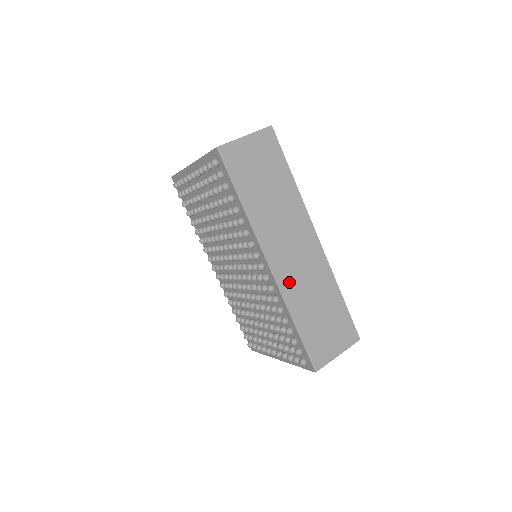
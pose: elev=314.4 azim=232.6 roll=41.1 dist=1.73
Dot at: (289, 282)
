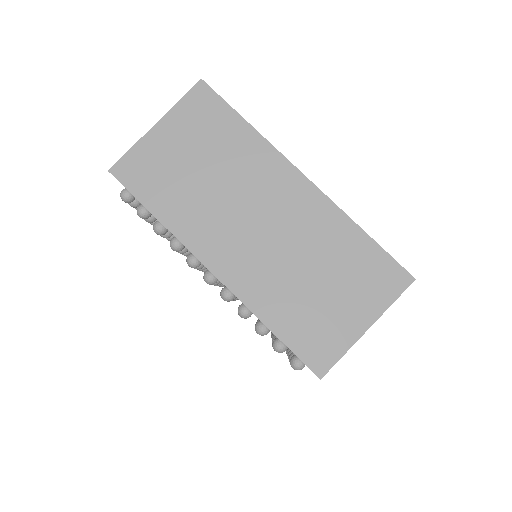
Dot at: occluded
